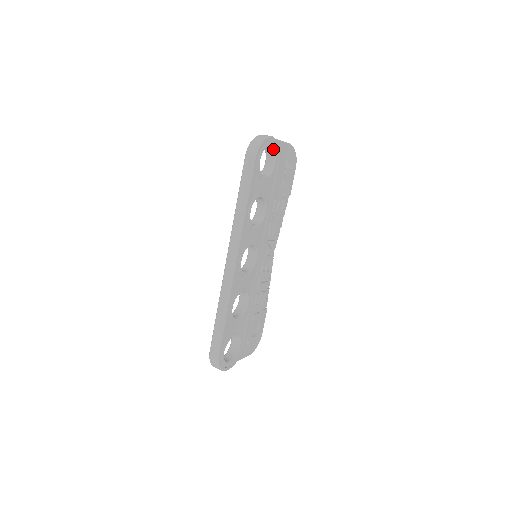
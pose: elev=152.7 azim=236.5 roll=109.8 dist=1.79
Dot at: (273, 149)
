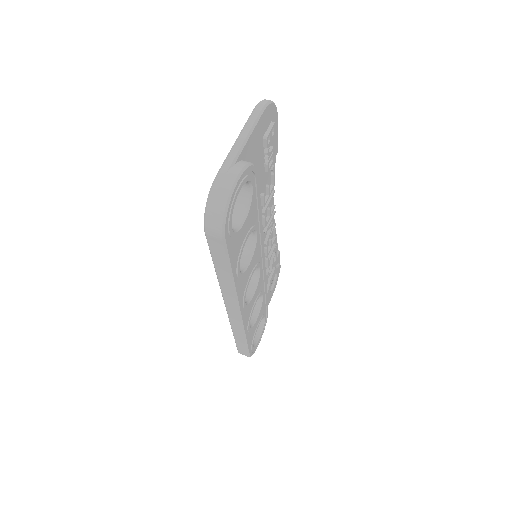
Dot at: (243, 183)
